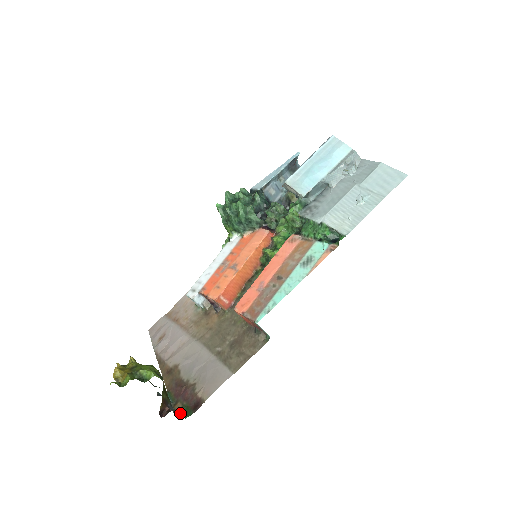
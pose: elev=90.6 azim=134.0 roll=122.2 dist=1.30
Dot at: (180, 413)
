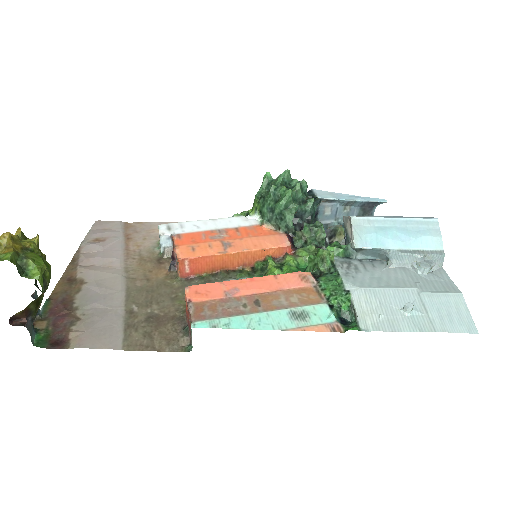
Dot at: (35, 334)
